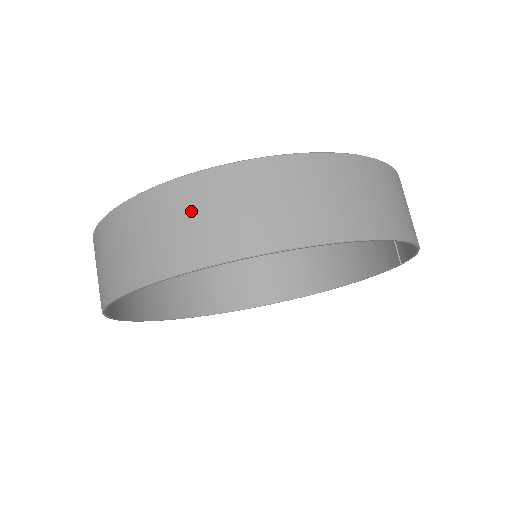
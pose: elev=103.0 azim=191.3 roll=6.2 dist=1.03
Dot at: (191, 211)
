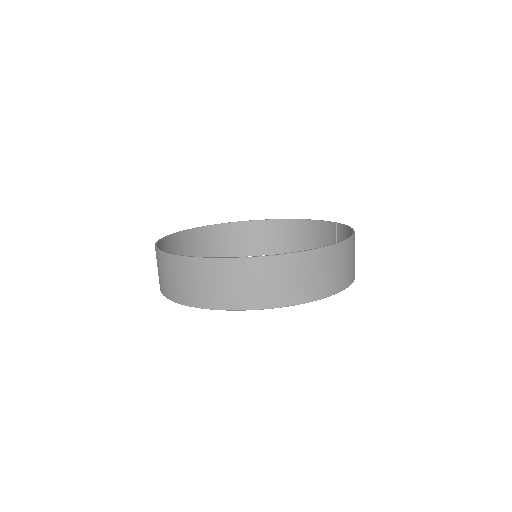
Dot at: (254, 278)
